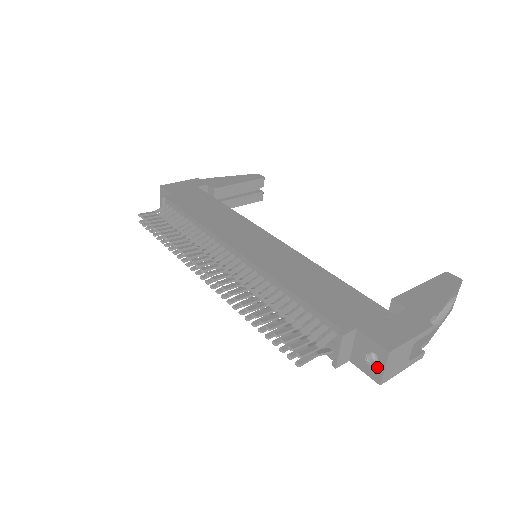
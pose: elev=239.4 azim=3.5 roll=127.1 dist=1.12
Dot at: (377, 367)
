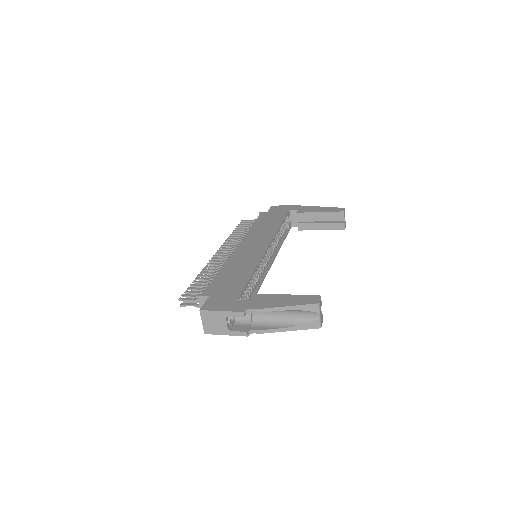
Dot at: occluded
